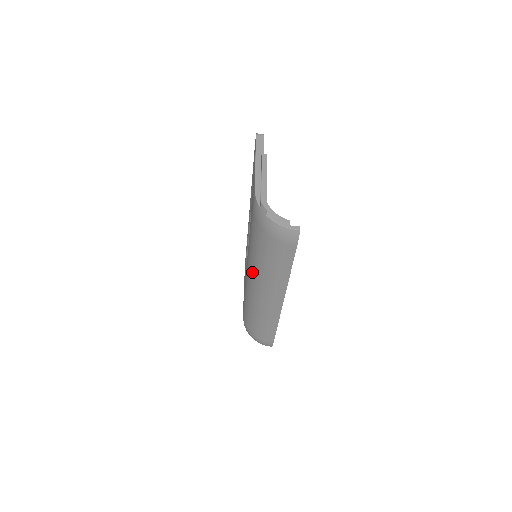
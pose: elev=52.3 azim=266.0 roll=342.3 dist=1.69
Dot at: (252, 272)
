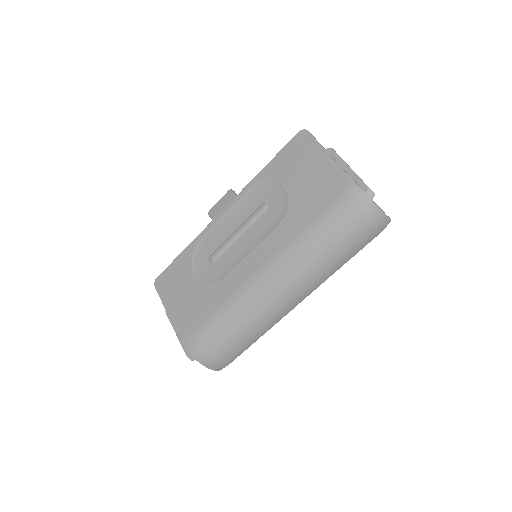
Dot at: (288, 267)
